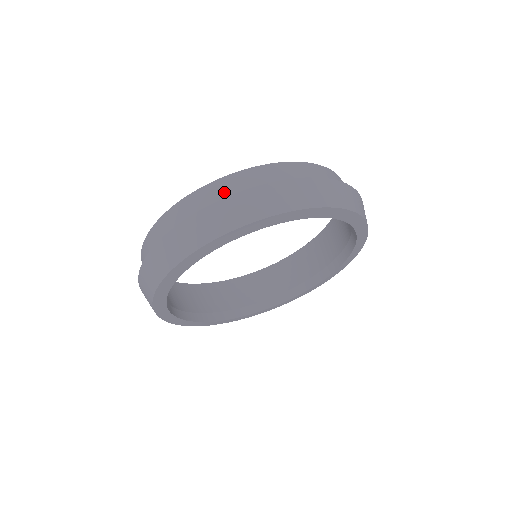
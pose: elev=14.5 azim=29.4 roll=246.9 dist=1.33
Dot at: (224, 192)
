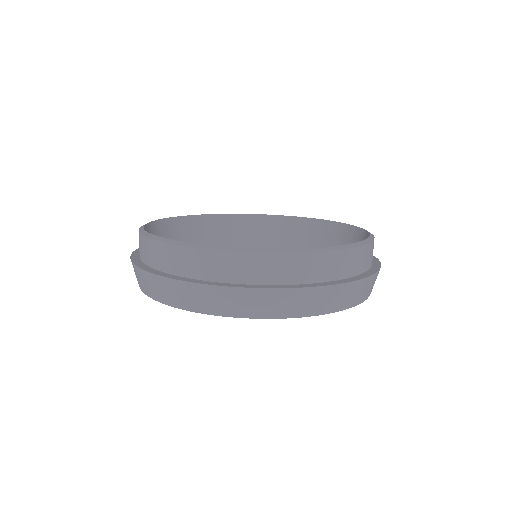
Dot at: (359, 263)
